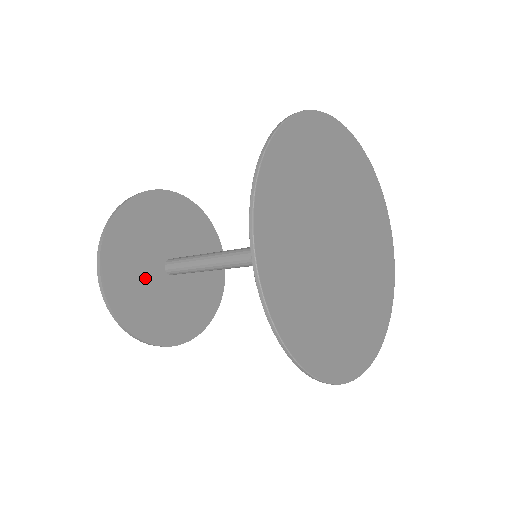
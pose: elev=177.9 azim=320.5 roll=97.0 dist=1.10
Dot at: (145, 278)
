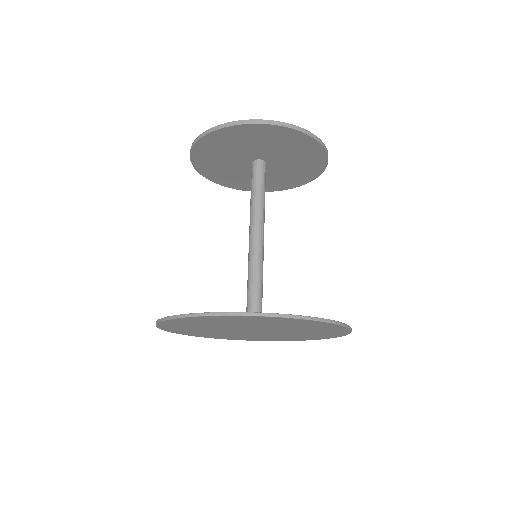
Dot at: (231, 166)
